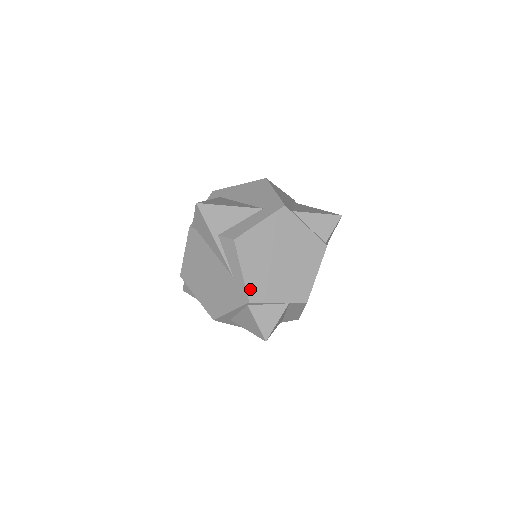
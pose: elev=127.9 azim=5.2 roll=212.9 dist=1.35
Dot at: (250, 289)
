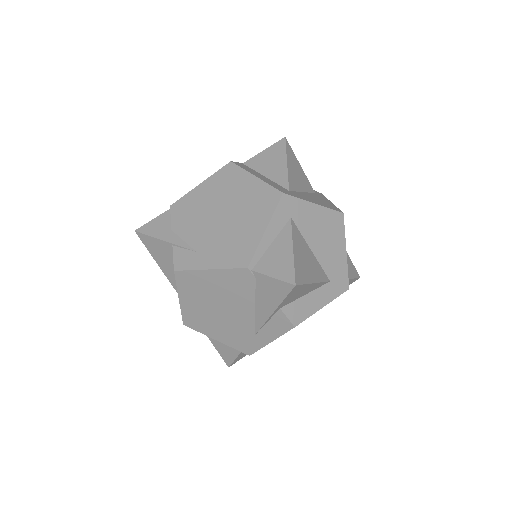
Dot at: occluded
